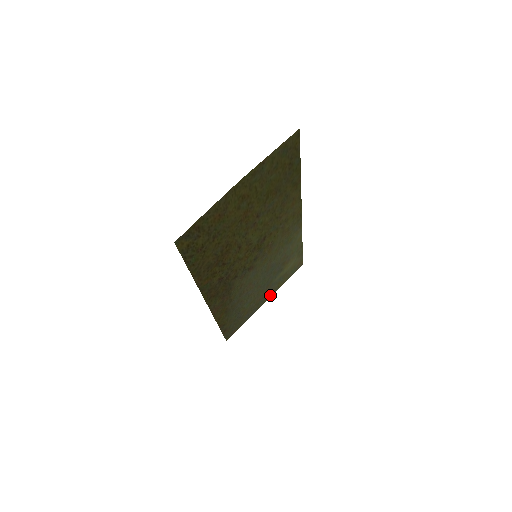
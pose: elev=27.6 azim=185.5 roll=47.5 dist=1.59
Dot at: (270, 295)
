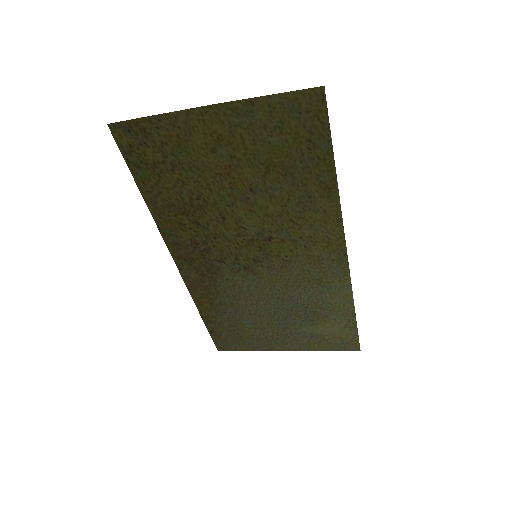
Dot at: (294, 347)
